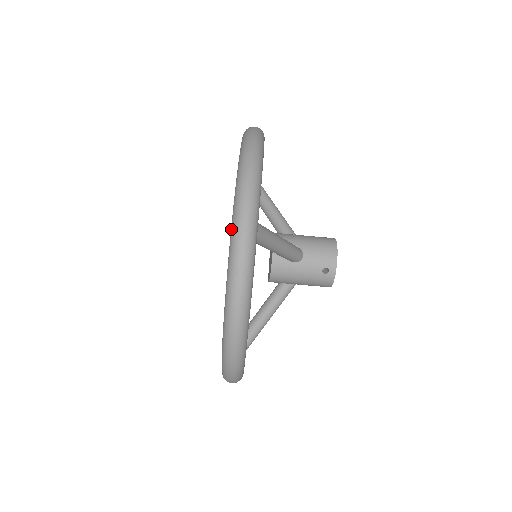
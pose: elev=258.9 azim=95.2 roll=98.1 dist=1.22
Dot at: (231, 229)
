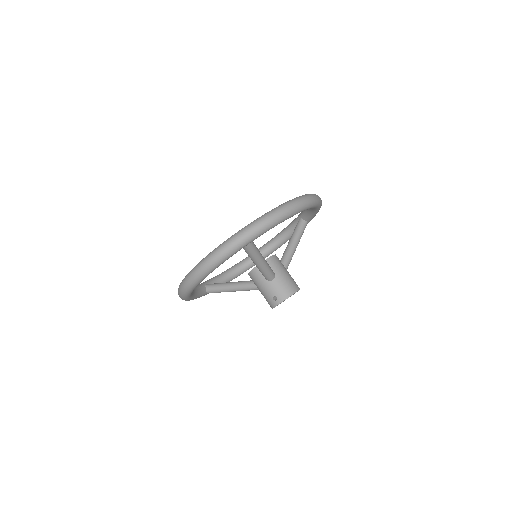
Dot at: (236, 233)
